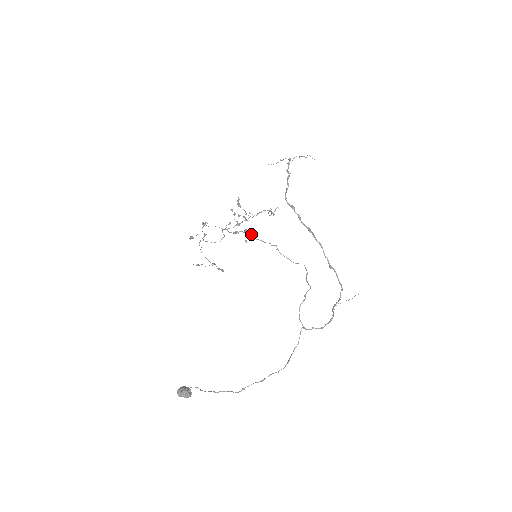
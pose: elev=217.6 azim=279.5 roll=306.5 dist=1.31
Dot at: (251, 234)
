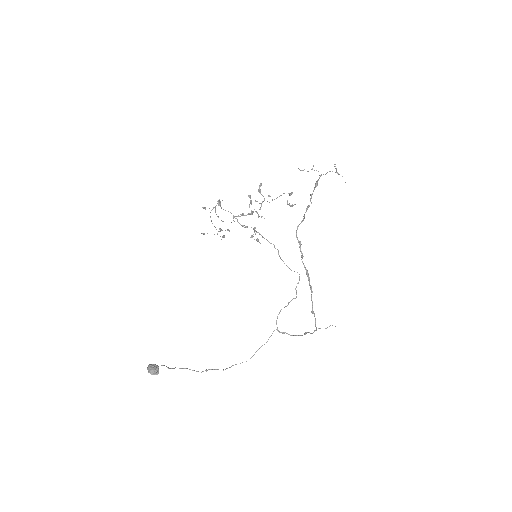
Dot at: (257, 239)
